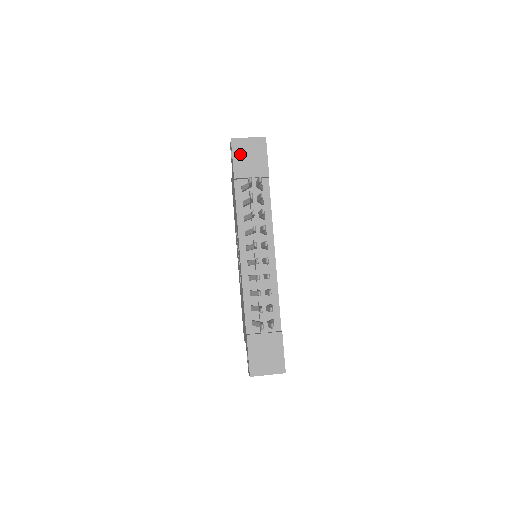
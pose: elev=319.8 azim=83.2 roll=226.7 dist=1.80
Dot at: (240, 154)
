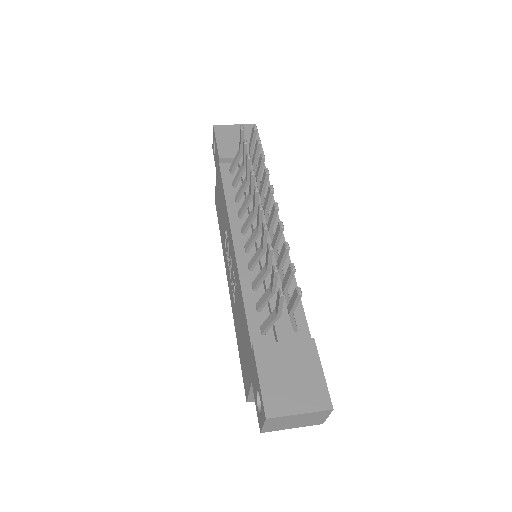
Dot at: (225, 137)
